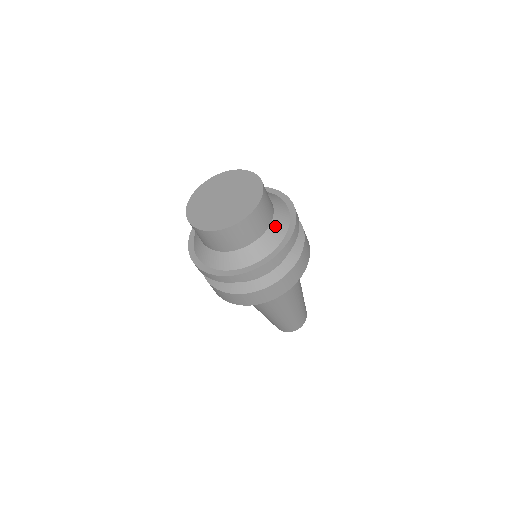
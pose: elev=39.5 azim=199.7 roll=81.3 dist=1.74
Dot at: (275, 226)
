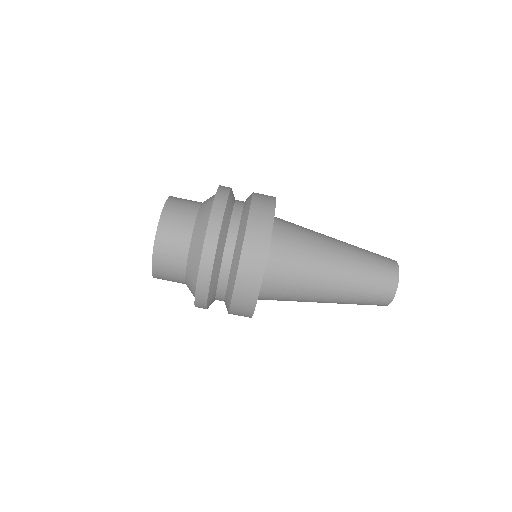
Dot at: (202, 212)
